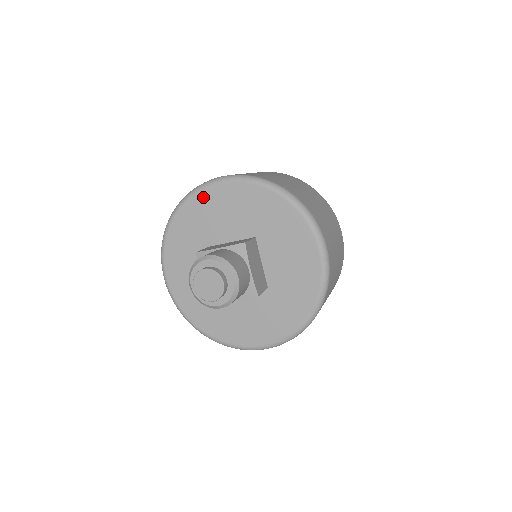
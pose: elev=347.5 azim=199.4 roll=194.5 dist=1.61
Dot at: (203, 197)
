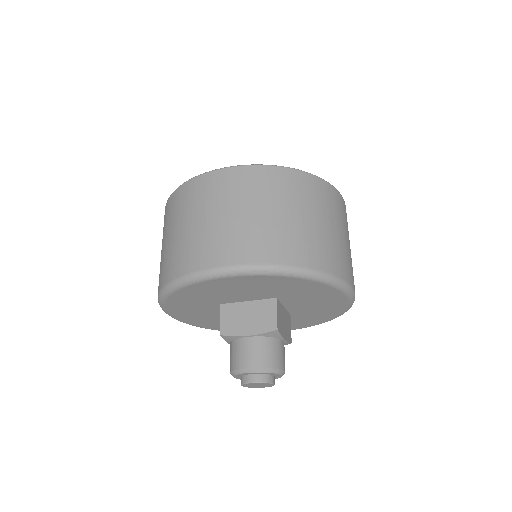
Dot at: (206, 285)
